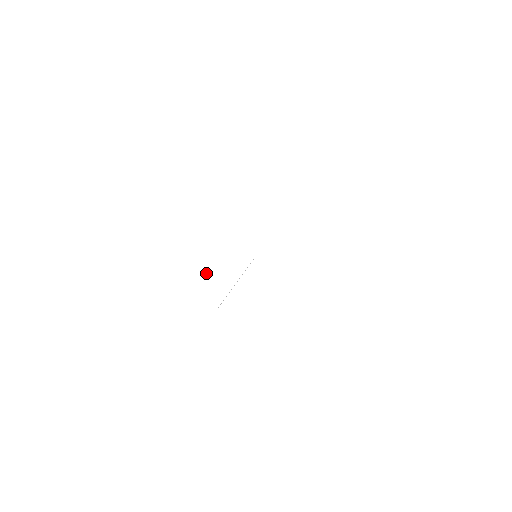
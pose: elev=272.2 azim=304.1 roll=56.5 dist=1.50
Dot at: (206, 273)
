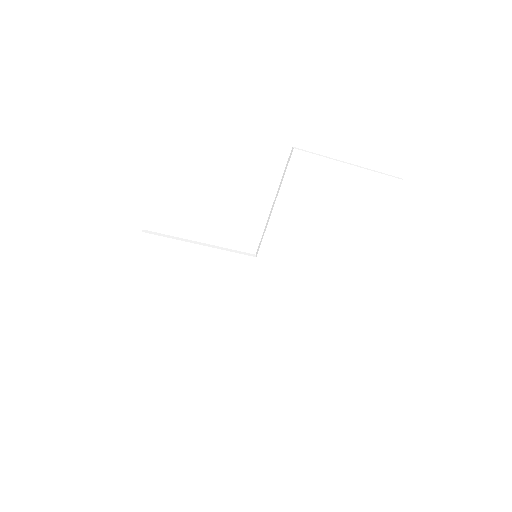
Dot at: (209, 316)
